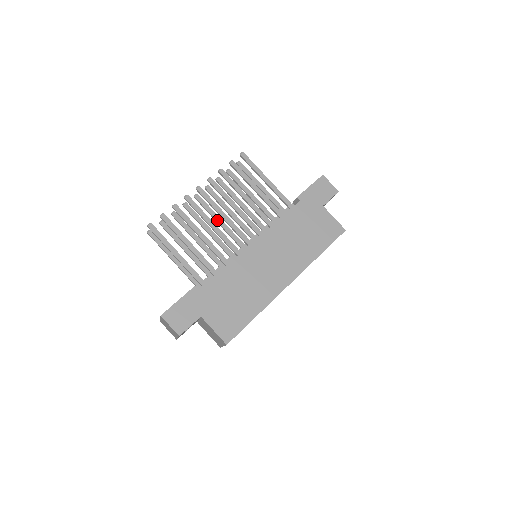
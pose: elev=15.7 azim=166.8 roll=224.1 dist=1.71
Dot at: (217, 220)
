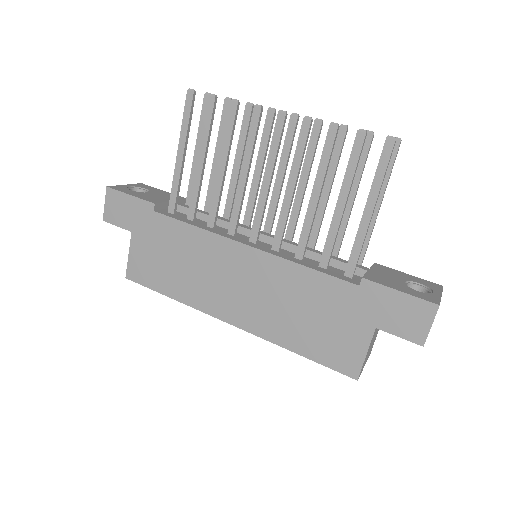
Dot at: (279, 171)
